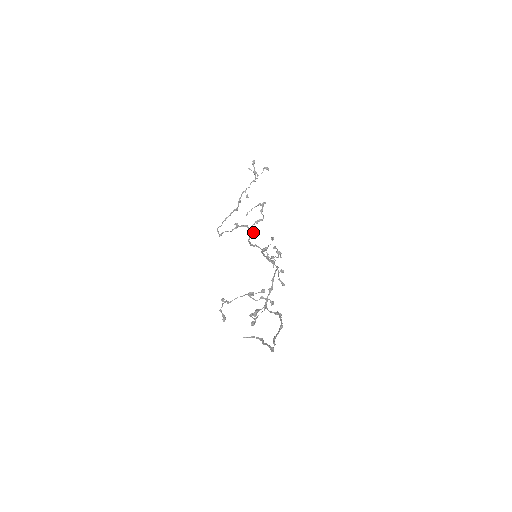
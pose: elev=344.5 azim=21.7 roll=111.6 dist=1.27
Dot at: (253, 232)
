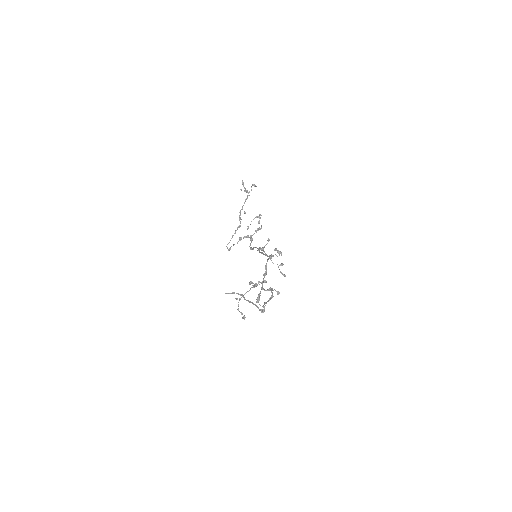
Dot at: occluded
